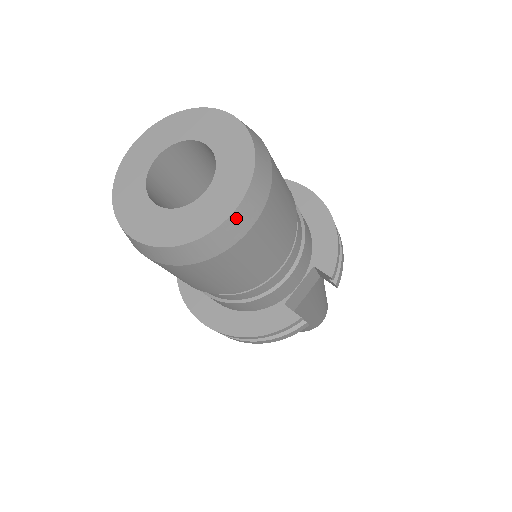
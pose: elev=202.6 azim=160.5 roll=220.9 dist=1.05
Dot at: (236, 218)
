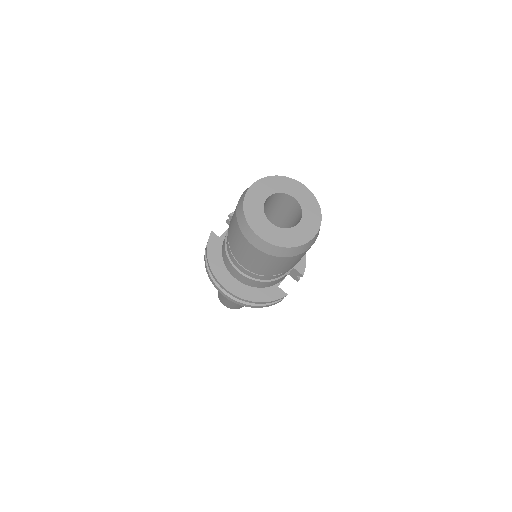
Dot at: (313, 240)
